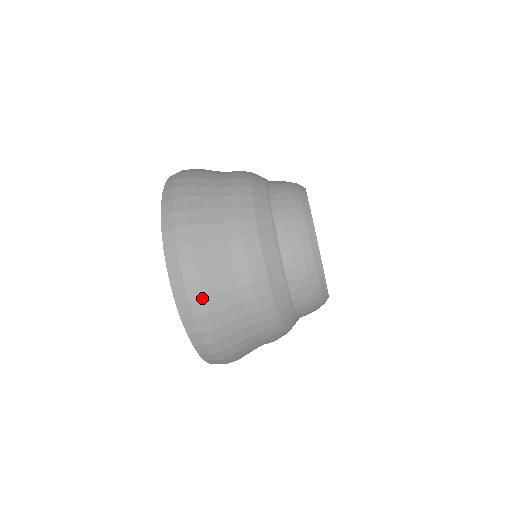
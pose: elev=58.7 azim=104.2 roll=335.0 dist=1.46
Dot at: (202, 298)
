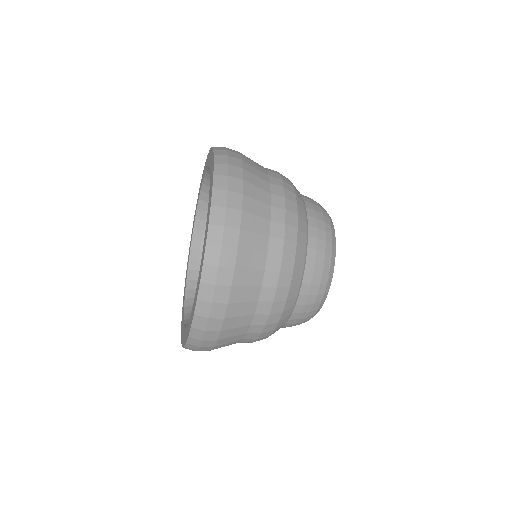
Dot at: occluded
